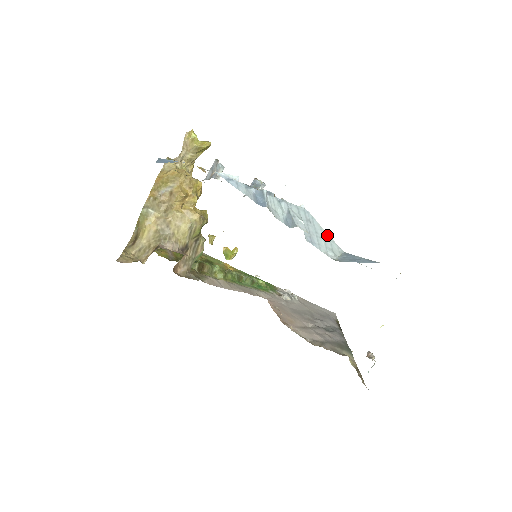
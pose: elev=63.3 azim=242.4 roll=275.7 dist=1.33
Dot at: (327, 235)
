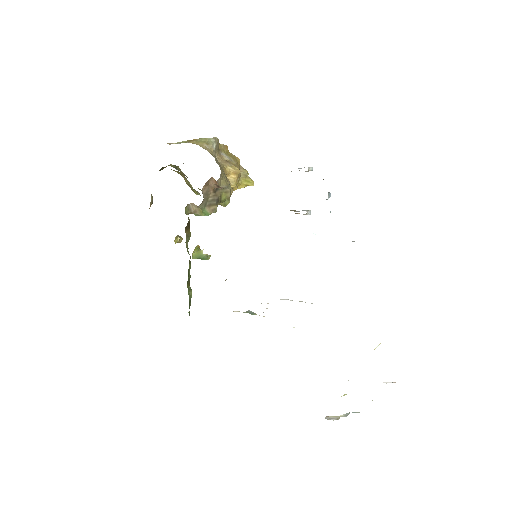
Dot at: occluded
